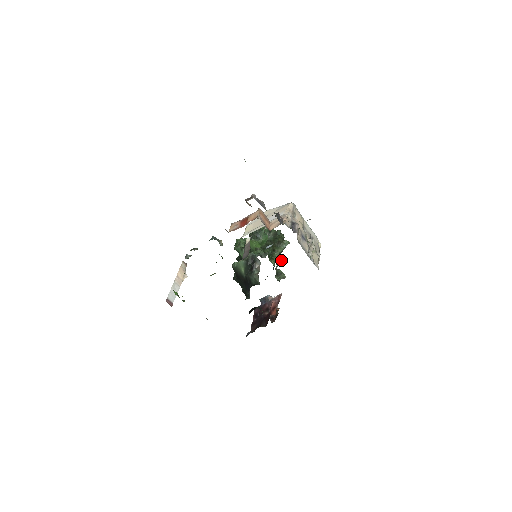
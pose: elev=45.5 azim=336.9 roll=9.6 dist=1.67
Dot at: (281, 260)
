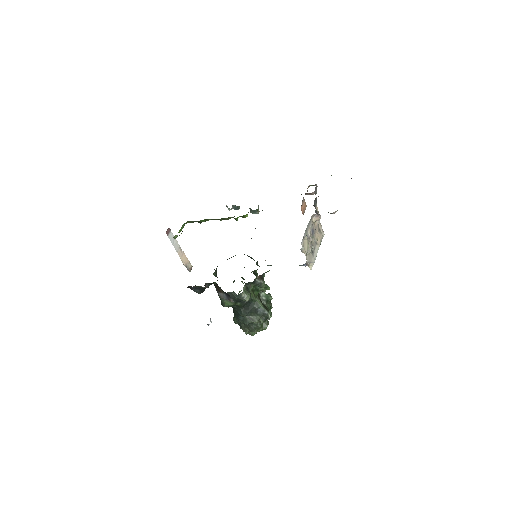
Dot at: (263, 281)
